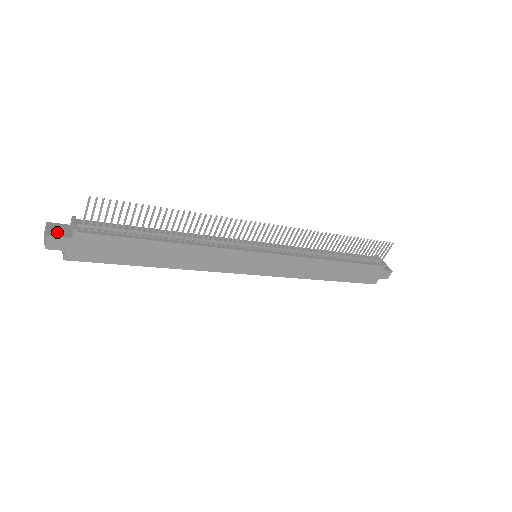
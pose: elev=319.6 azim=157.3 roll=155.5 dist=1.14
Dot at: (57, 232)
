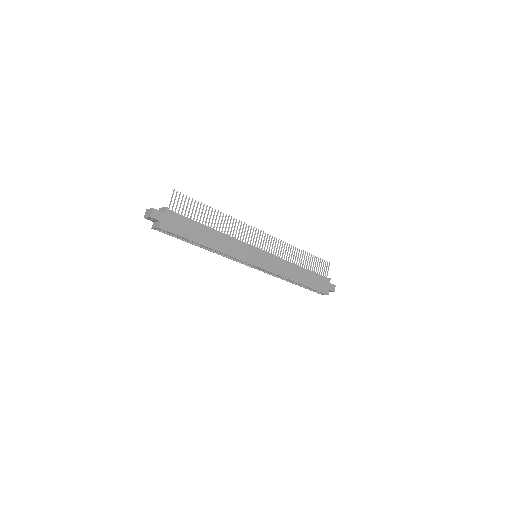
Dot at: occluded
